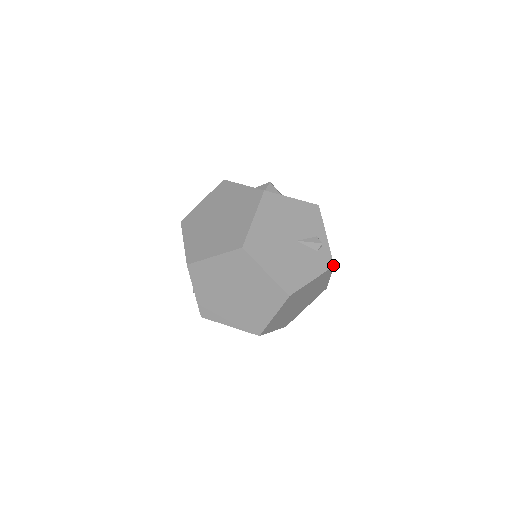
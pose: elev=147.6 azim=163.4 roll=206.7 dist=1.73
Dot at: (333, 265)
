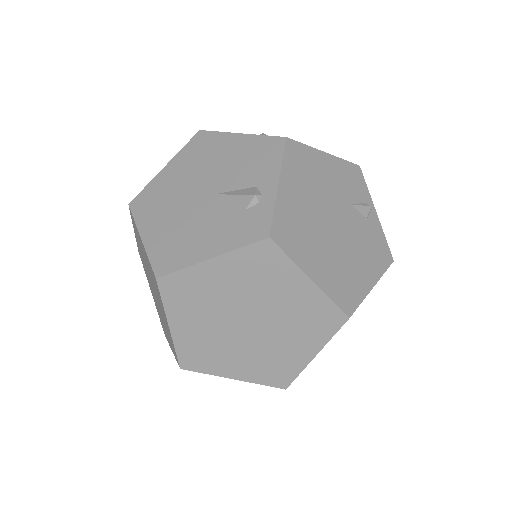
Dot at: (268, 236)
